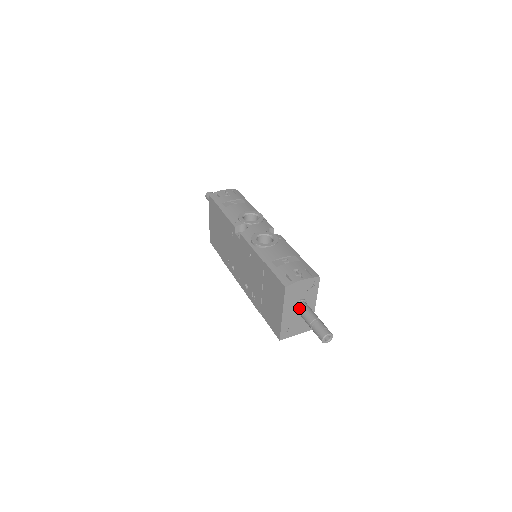
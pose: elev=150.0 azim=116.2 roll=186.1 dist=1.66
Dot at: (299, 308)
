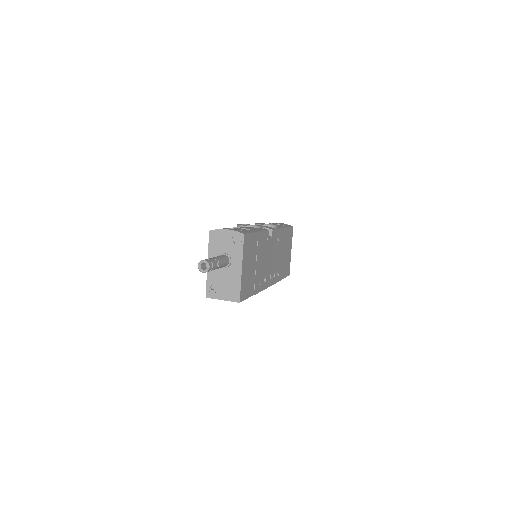
Dot at: occluded
